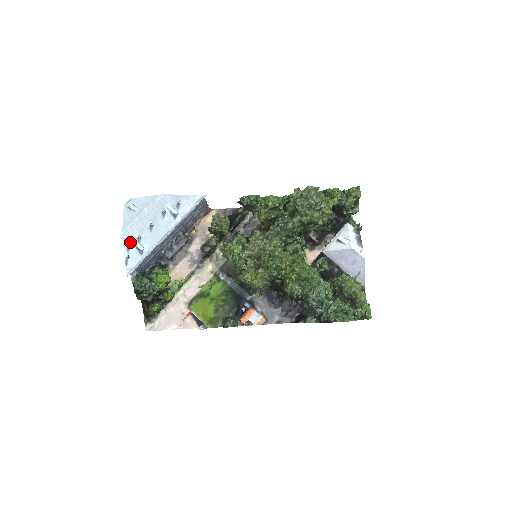
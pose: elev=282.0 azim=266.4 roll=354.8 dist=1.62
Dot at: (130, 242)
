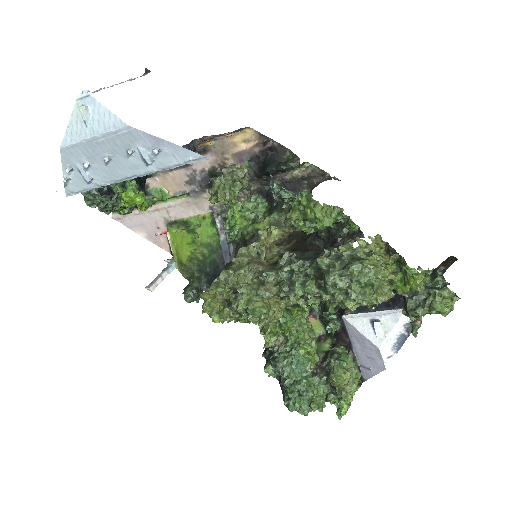
Dot at: (72, 164)
